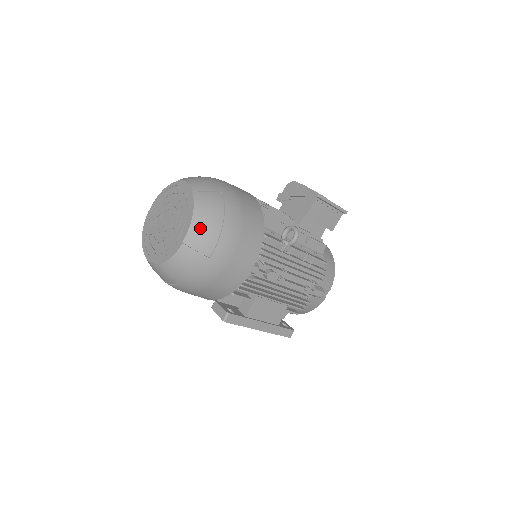
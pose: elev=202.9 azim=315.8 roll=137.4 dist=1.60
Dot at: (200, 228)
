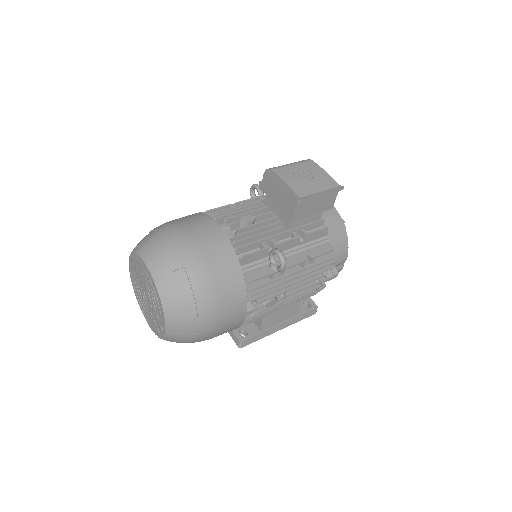
Dot at: (175, 318)
